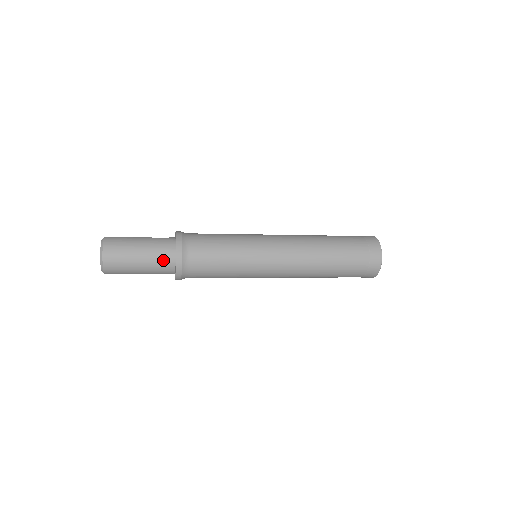
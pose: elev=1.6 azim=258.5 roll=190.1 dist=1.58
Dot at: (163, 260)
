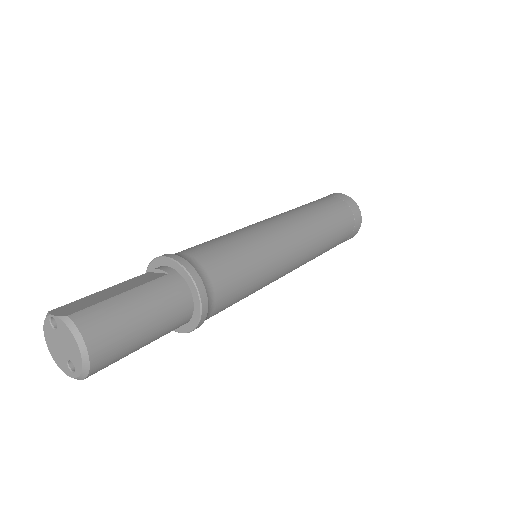
Dot at: (178, 319)
